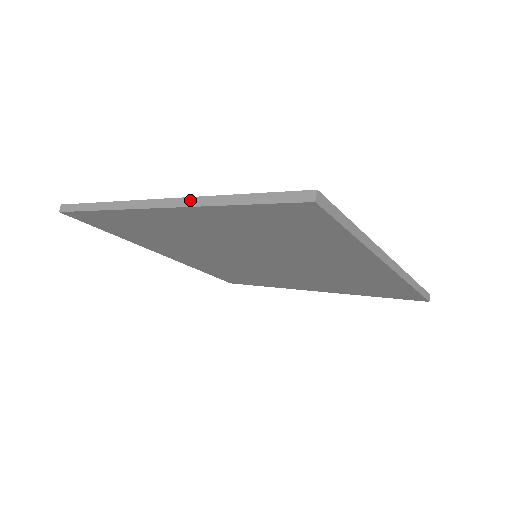
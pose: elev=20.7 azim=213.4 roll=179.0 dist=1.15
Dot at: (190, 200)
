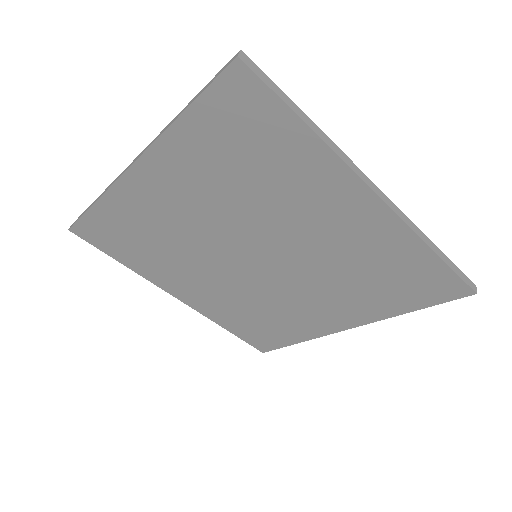
Dot at: (154, 140)
